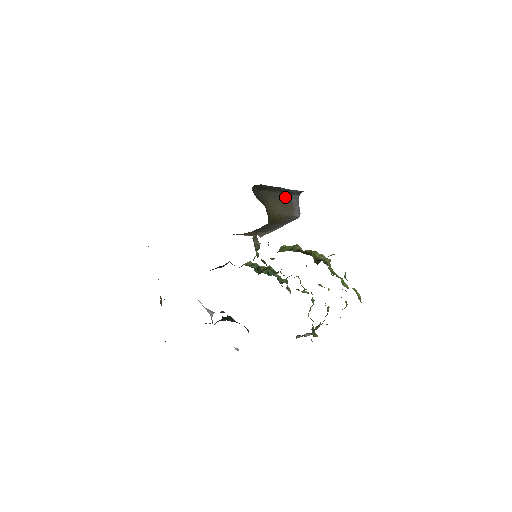
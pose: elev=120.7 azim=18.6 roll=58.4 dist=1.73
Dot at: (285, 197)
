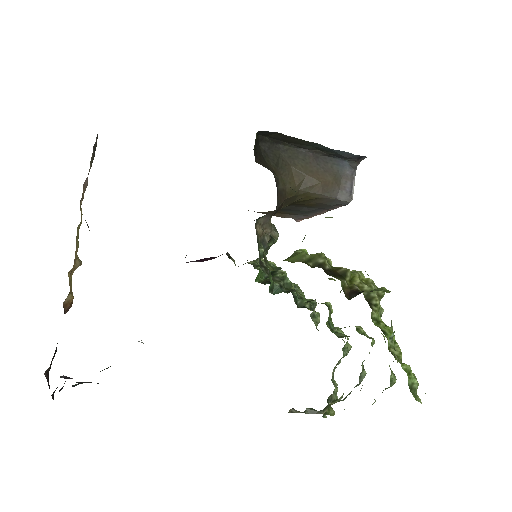
Dot at: (328, 162)
